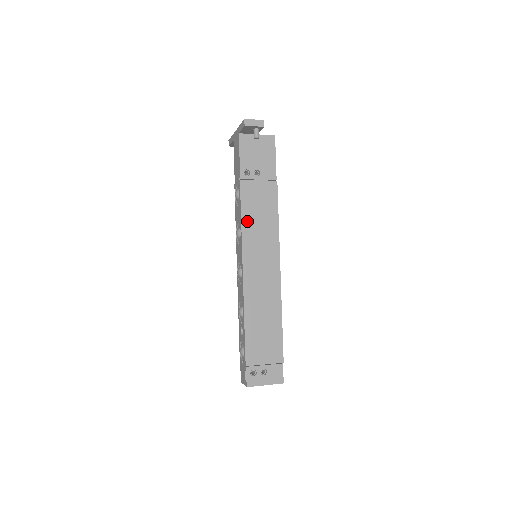
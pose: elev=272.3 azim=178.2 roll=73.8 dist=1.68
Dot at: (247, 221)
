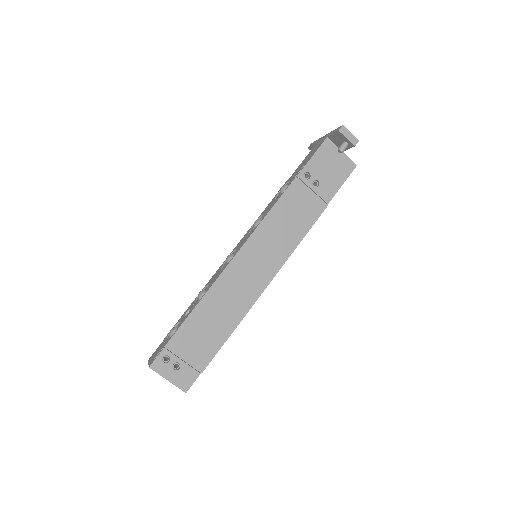
Dot at: (273, 217)
